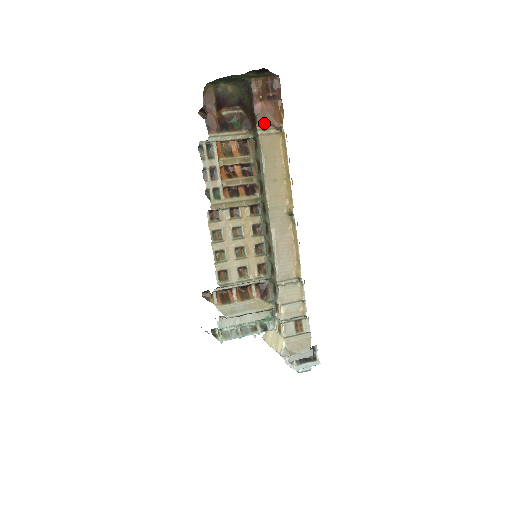
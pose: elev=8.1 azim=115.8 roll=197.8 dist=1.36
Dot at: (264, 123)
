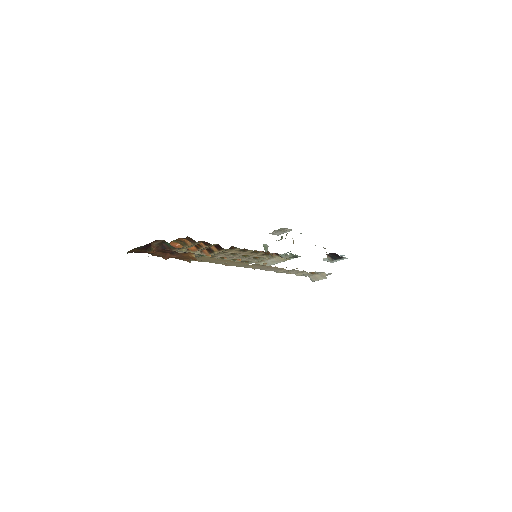
Dot at: (185, 260)
